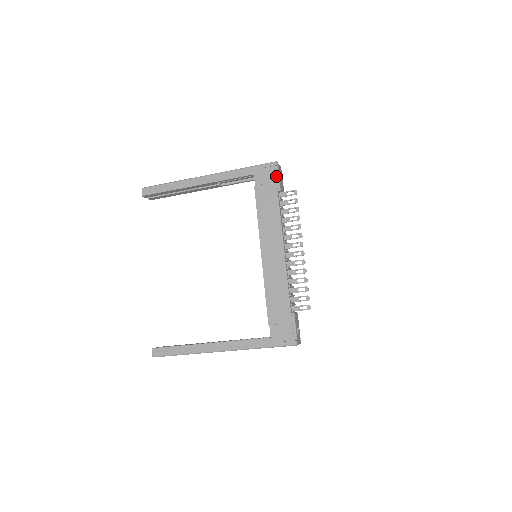
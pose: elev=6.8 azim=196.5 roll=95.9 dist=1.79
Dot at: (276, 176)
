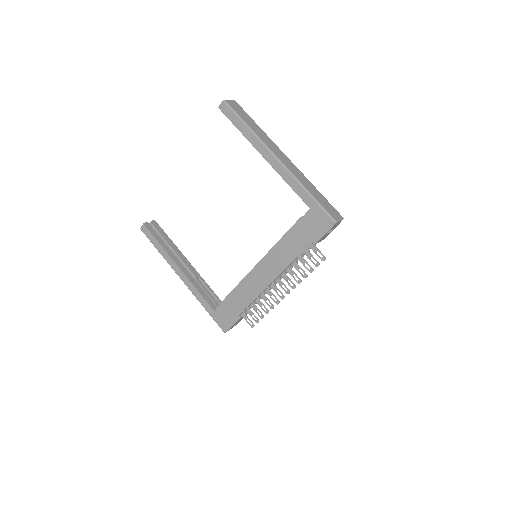
Dot at: (323, 232)
